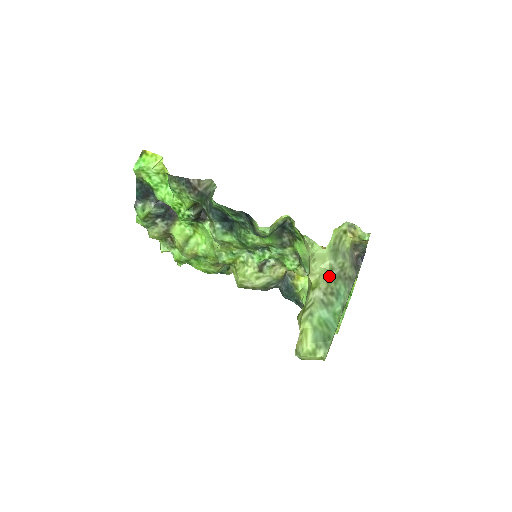
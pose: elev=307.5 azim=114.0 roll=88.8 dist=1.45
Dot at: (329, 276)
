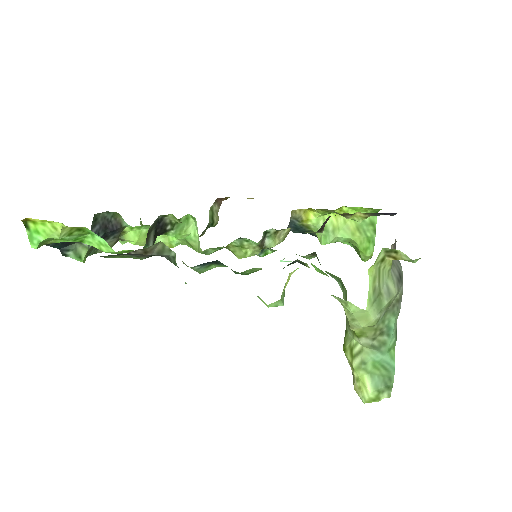
Dot at: occluded
